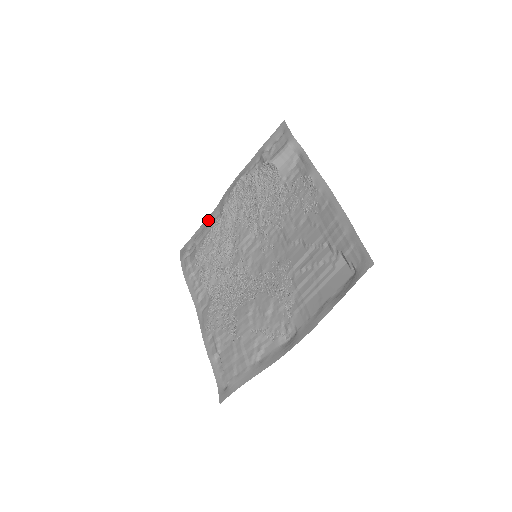
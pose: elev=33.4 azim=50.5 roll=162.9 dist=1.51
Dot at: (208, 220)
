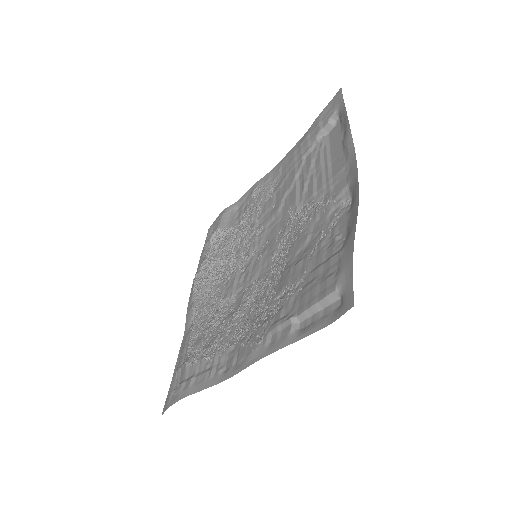
Dot at: (182, 345)
